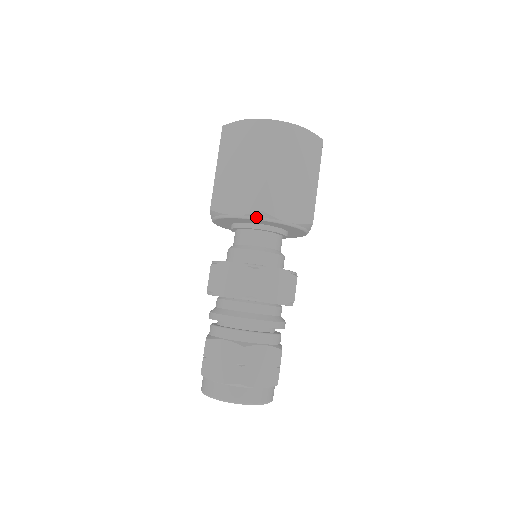
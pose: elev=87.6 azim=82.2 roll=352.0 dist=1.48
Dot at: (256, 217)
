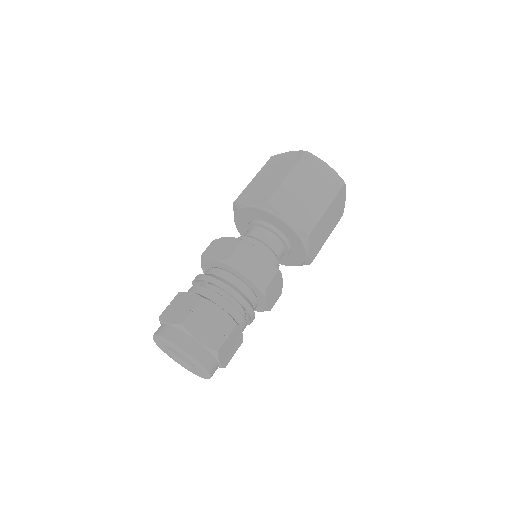
Dot at: (300, 234)
